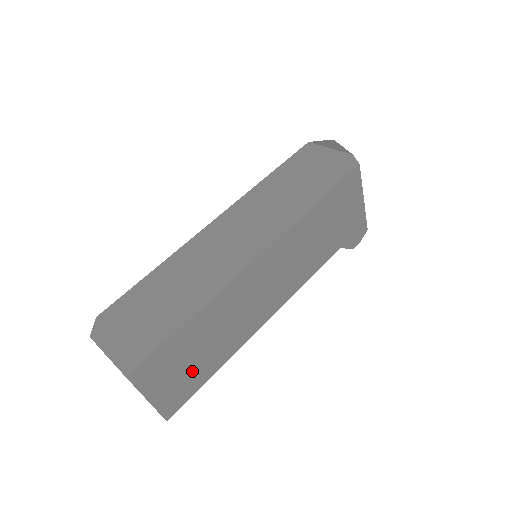
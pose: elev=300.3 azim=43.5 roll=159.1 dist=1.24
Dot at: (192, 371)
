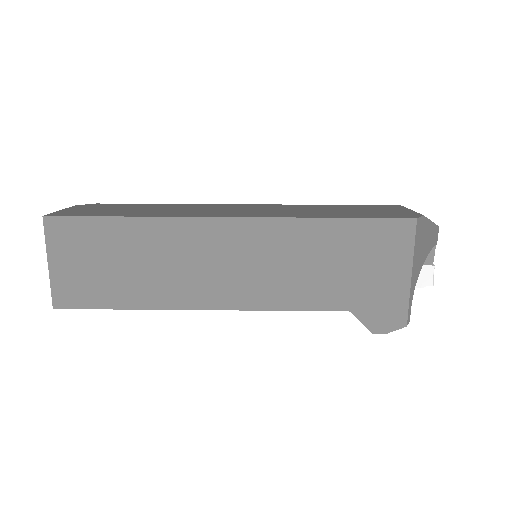
Dot at: (102, 279)
